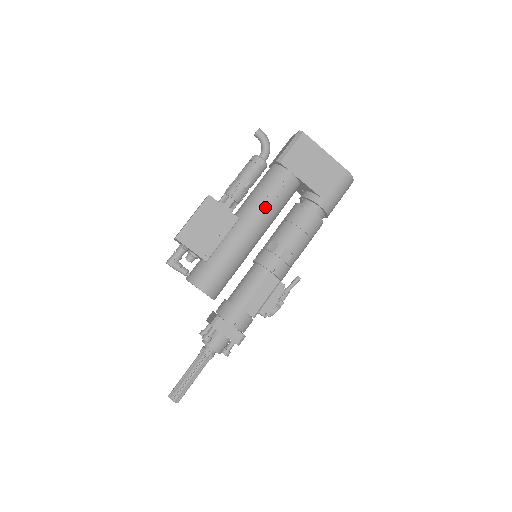
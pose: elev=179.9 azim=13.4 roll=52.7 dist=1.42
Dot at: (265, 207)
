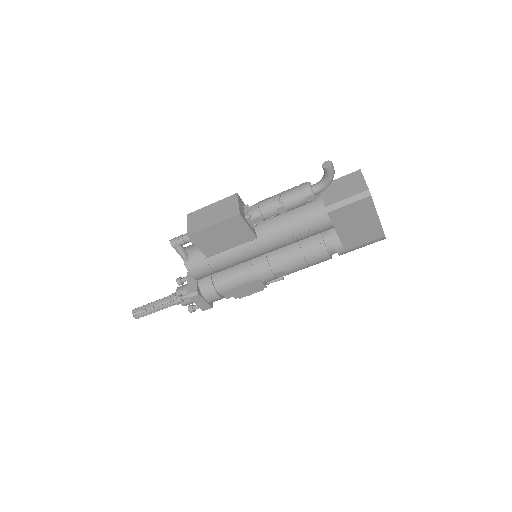
Dot at: (287, 240)
